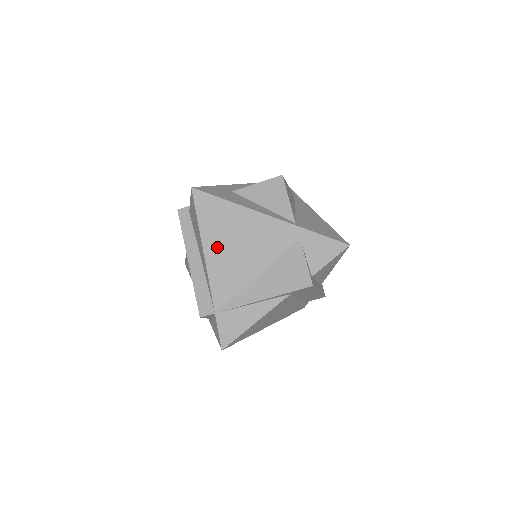
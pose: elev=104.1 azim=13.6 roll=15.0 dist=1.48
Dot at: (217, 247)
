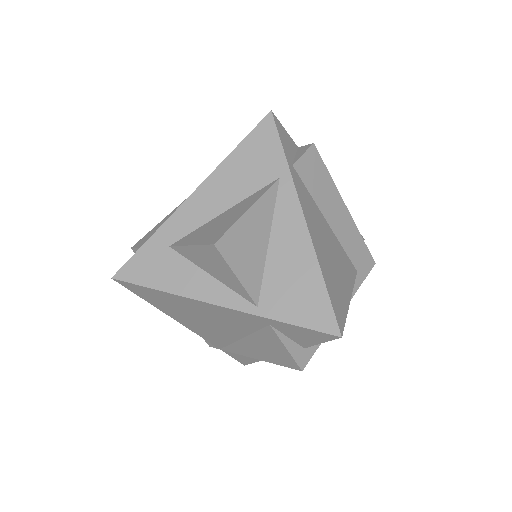
Dot at: (182, 317)
